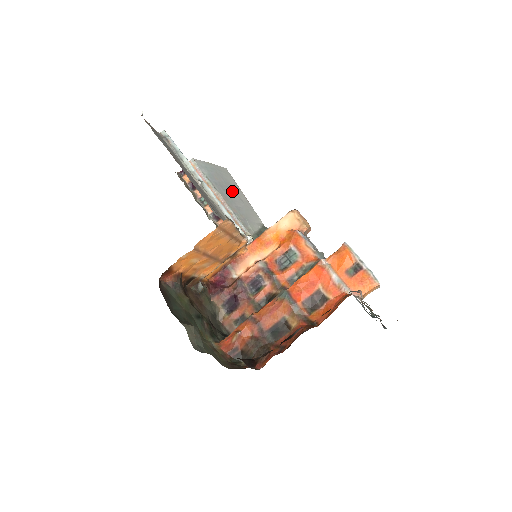
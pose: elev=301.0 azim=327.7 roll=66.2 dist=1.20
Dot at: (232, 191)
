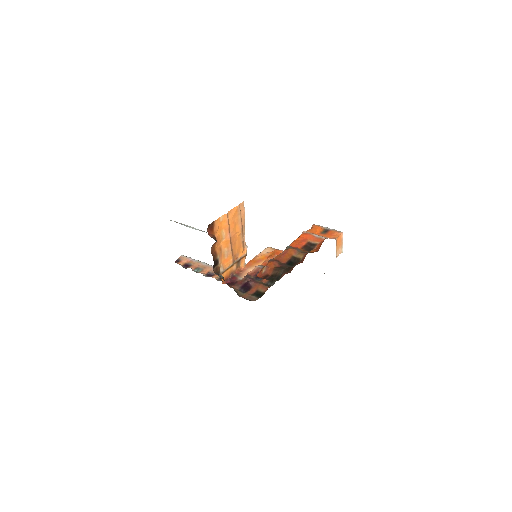
Dot at: occluded
